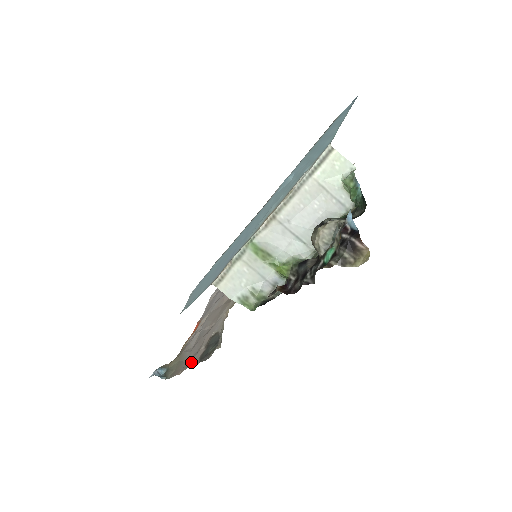
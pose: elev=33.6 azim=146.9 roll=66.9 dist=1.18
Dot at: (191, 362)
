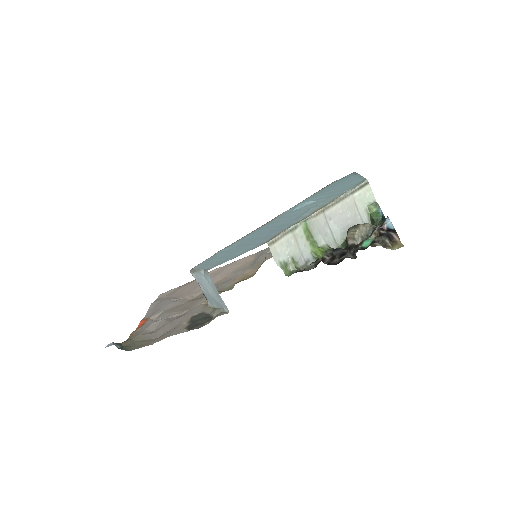
Dot at: (172, 333)
